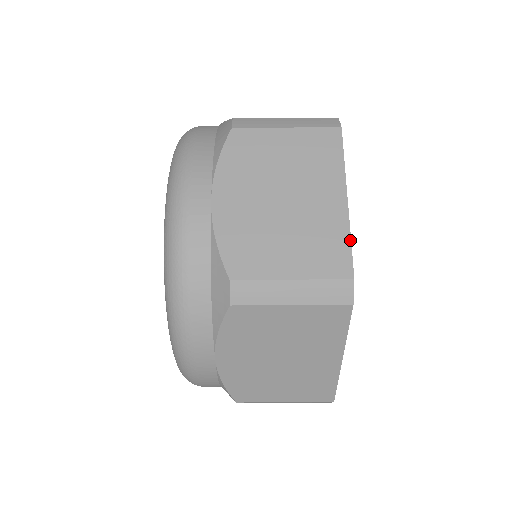
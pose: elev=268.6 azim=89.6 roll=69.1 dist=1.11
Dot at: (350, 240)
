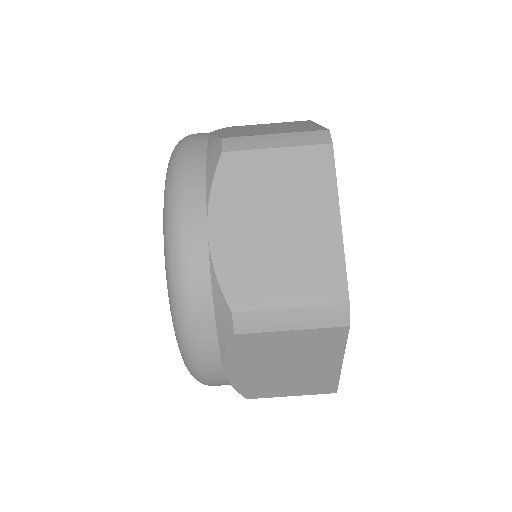
Dot at: (345, 265)
